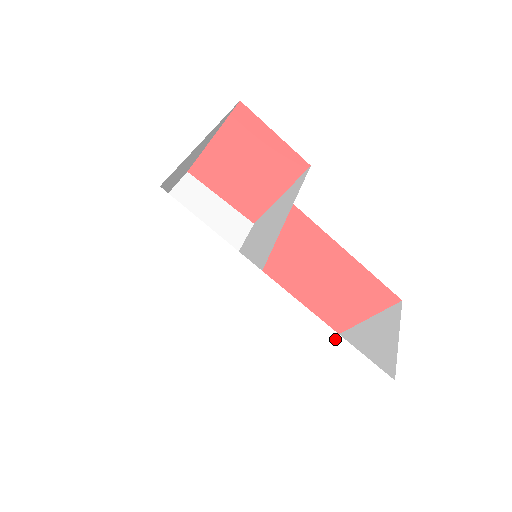
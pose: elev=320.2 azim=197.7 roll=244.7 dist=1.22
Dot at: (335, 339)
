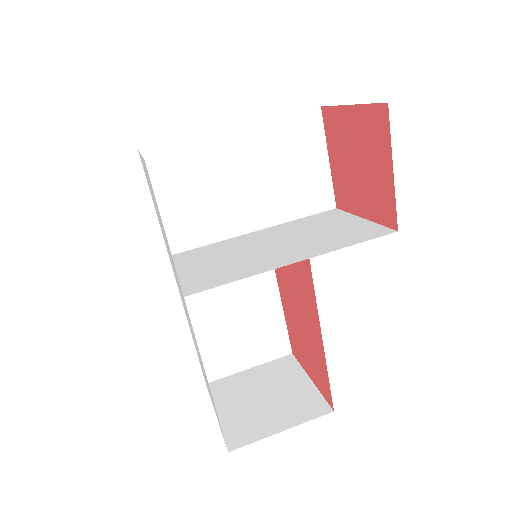
Dot at: (209, 387)
